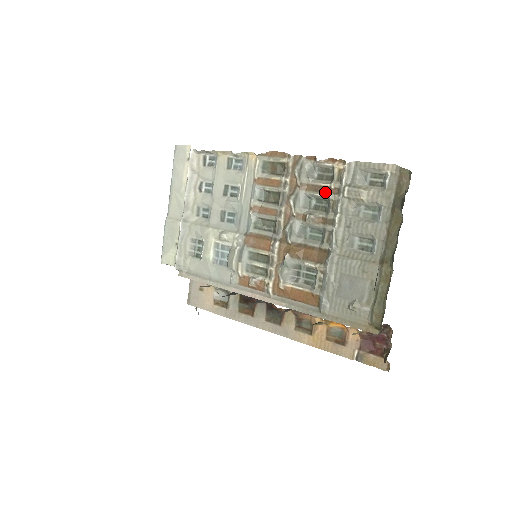
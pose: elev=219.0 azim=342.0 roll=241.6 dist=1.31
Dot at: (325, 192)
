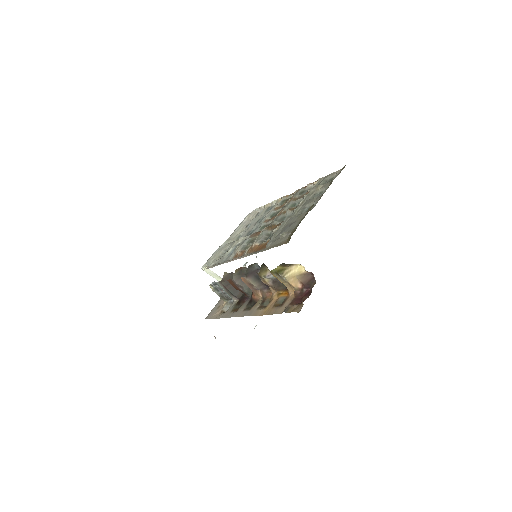
Dot at: occluded
